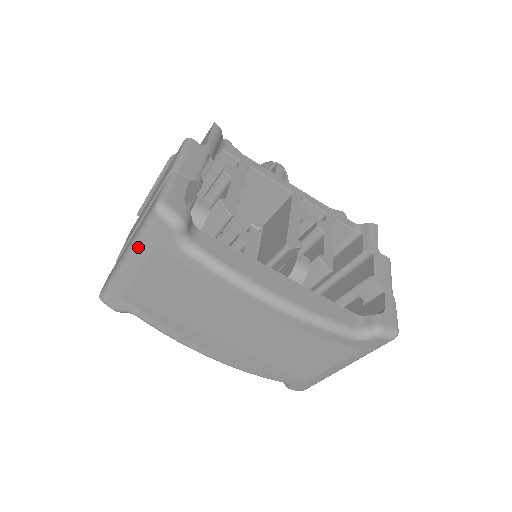
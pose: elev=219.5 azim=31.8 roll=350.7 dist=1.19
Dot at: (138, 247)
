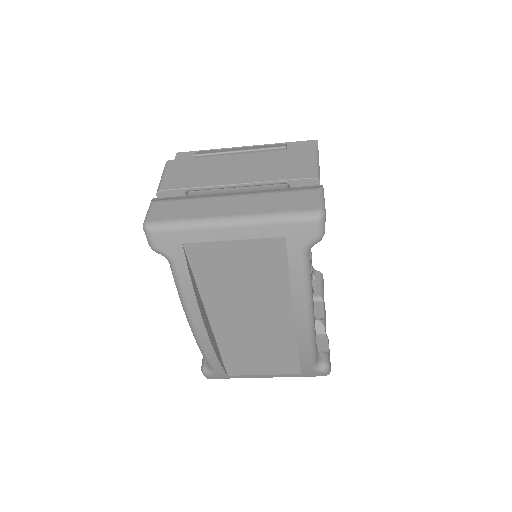
Dot at: (263, 225)
